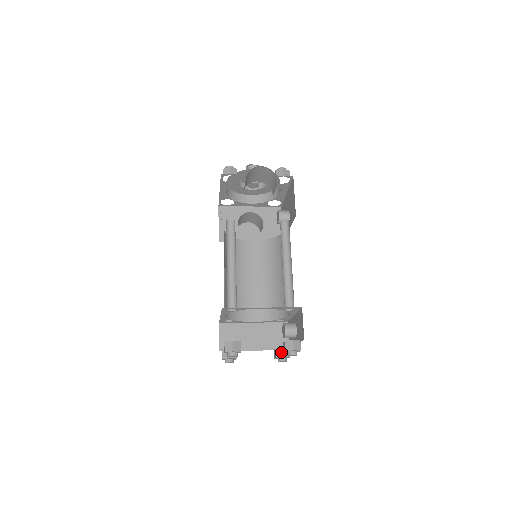
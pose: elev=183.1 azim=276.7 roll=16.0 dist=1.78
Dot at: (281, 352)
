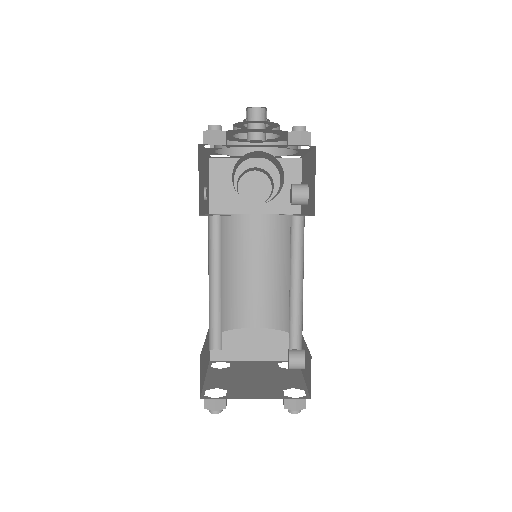
Dot at: occluded
